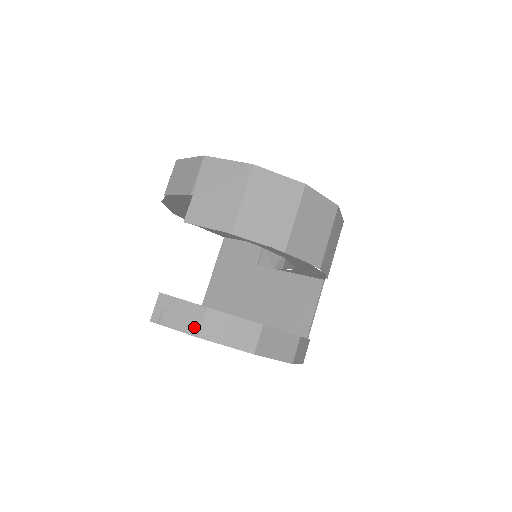
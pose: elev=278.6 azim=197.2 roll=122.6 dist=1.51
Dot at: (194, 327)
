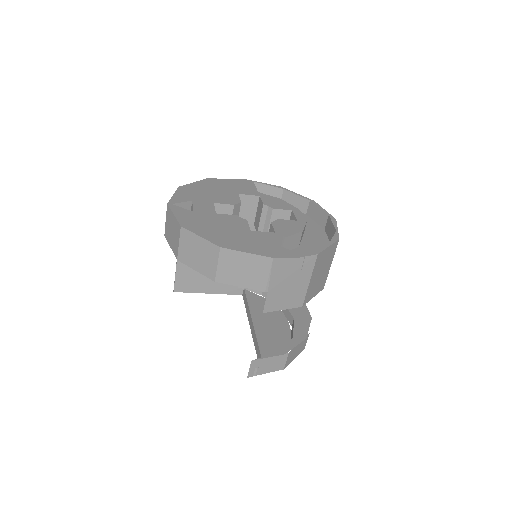
Dot at: (281, 366)
